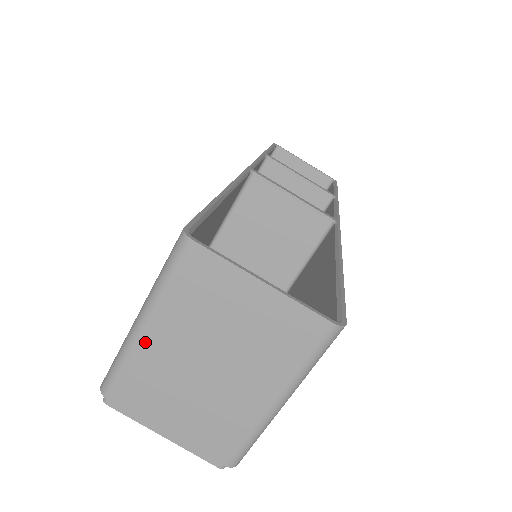
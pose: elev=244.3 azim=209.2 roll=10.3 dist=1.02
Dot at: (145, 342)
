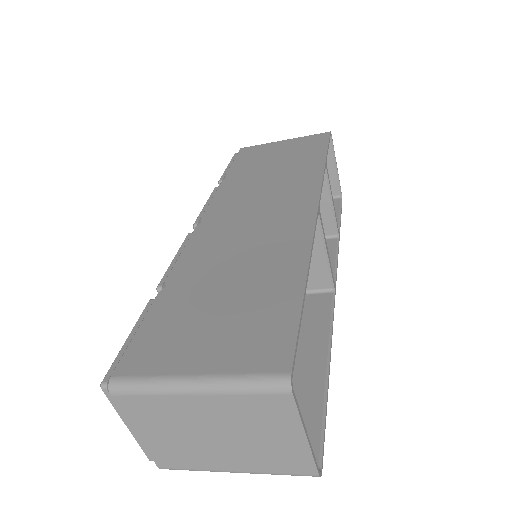
Dot at: (184, 399)
